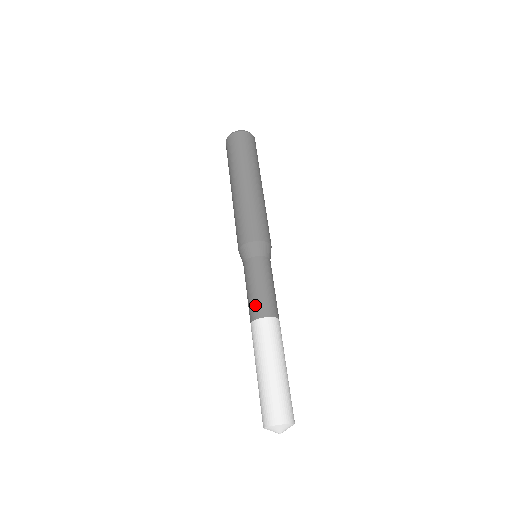
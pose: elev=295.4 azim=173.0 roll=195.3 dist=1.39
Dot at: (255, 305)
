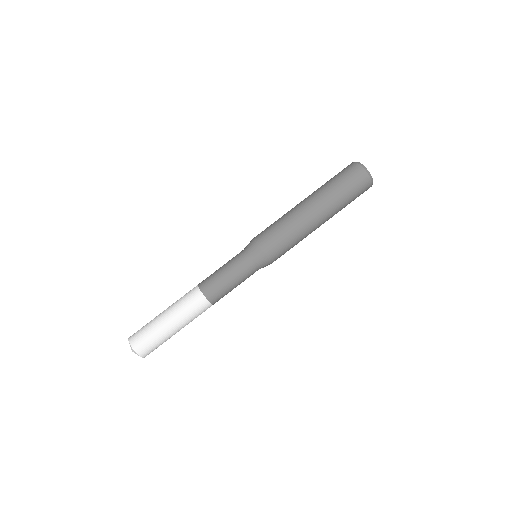
Dot at: (217, 291)
